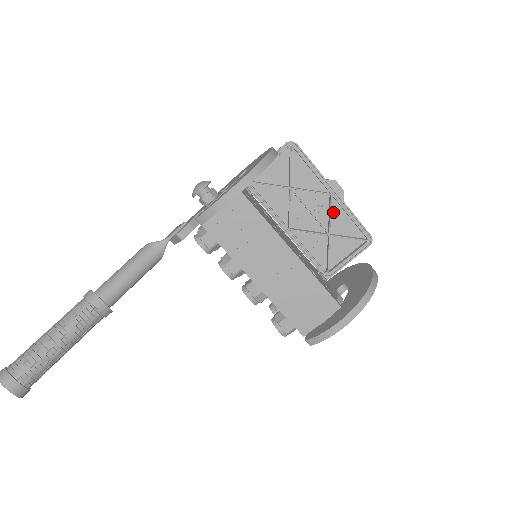
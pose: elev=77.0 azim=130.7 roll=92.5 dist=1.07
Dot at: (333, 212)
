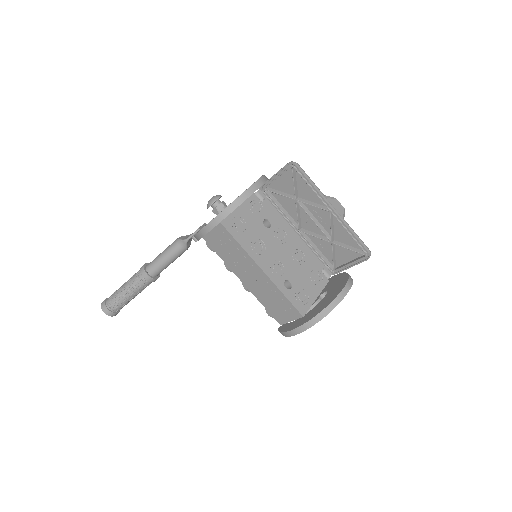
Dot at: (336, 224)
